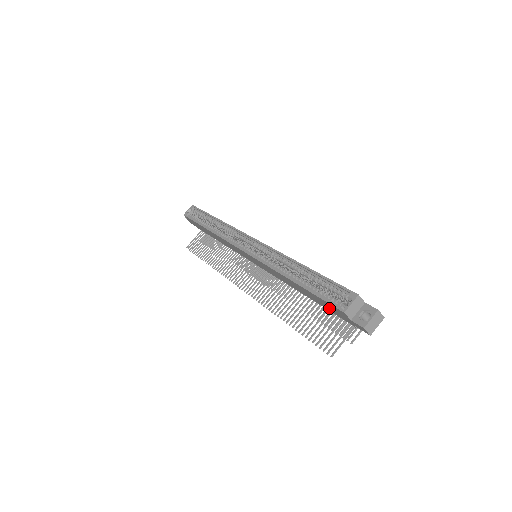
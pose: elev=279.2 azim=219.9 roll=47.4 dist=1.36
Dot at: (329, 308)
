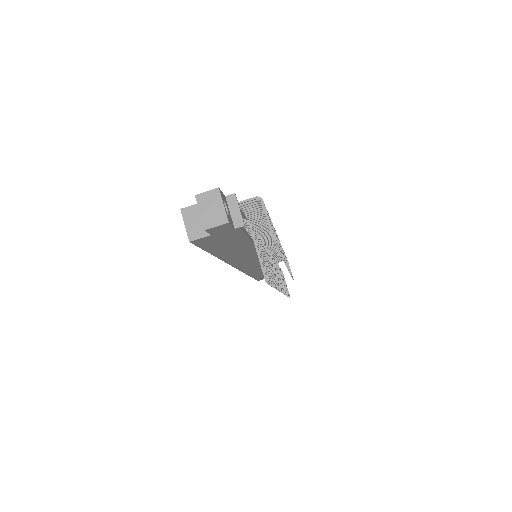
Dot at: (230, 241)
